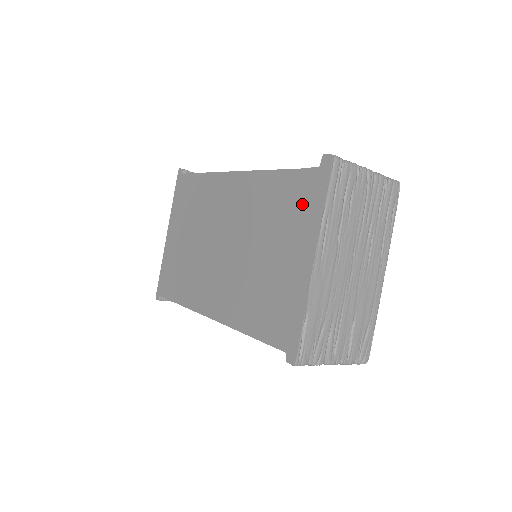
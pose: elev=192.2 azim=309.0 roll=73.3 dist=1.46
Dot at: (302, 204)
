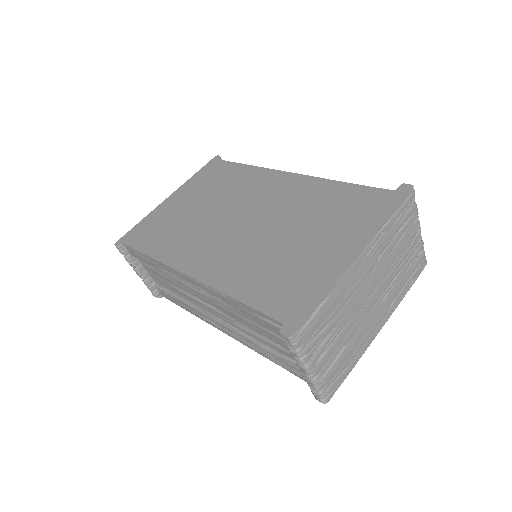
Dot at: (363, 211)
